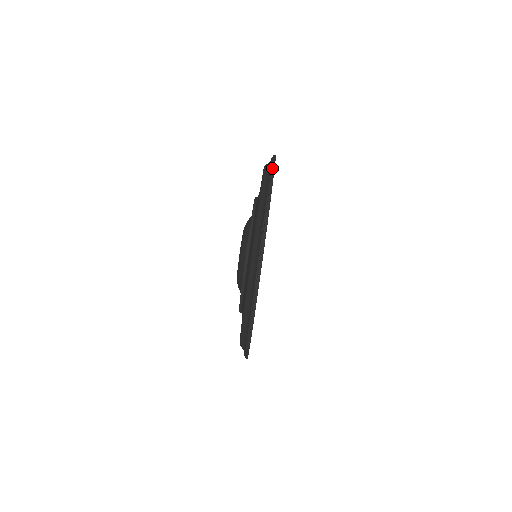
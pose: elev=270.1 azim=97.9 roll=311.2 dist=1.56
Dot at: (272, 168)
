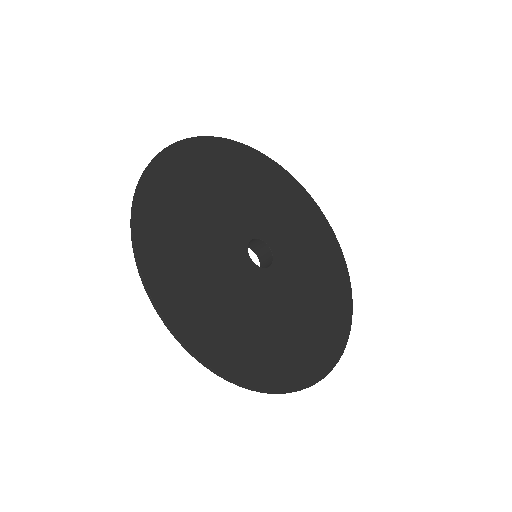
Dot at: occluded
